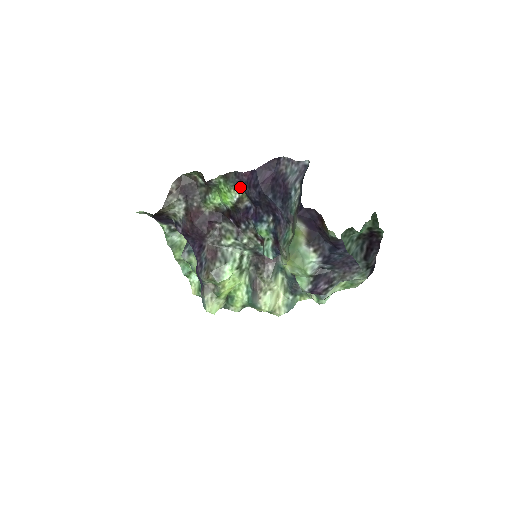
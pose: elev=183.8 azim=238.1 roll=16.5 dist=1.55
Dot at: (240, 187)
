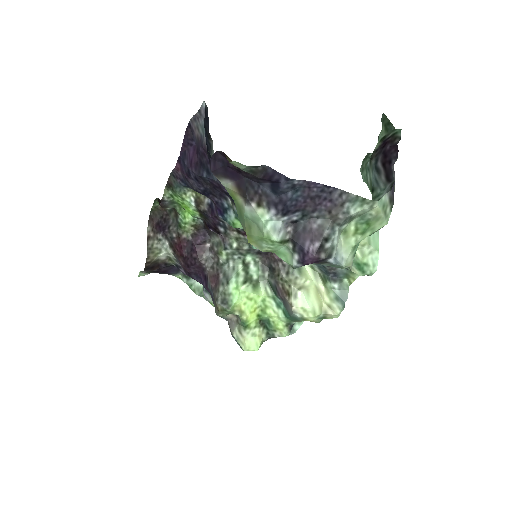
Dot at: (186, 187)
